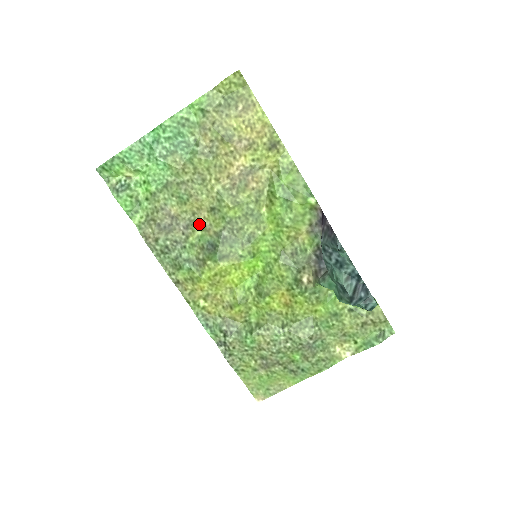
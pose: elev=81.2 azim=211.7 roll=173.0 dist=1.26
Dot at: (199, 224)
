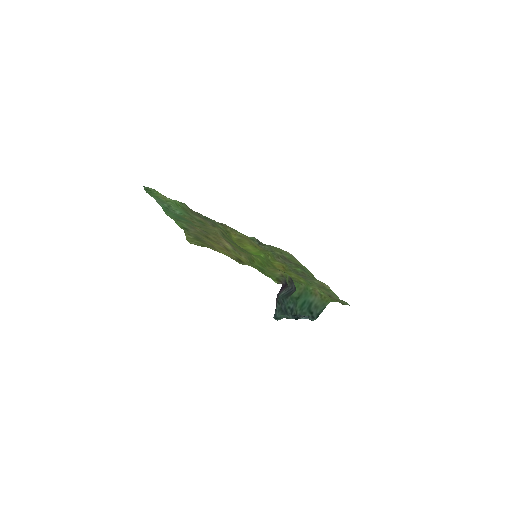
Dot at: occluded
